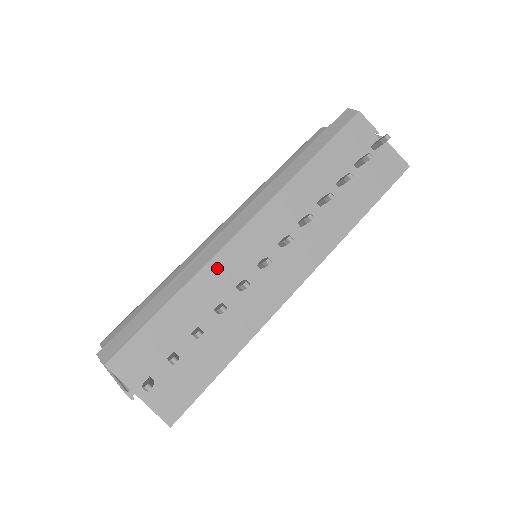
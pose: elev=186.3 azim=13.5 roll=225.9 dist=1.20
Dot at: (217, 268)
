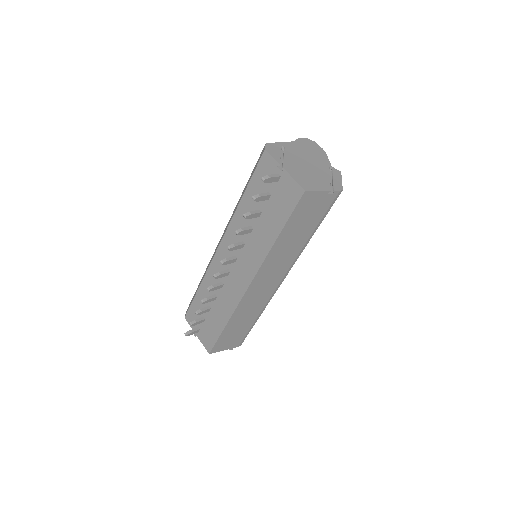
Dot at: (211, 273)
